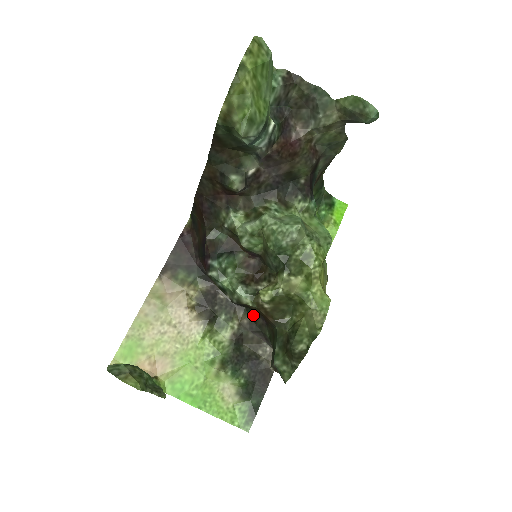
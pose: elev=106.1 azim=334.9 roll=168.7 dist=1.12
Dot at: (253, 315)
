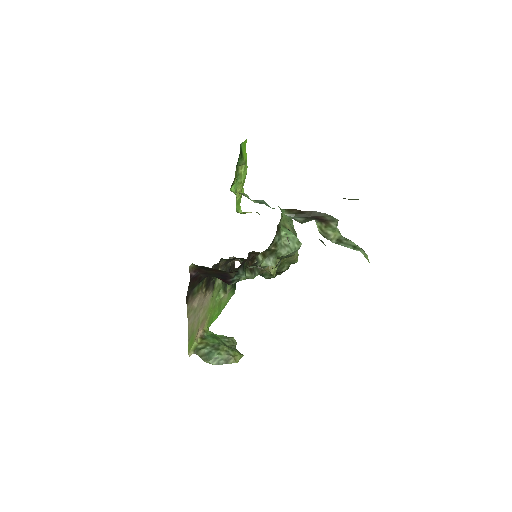
Dot at: occluded
